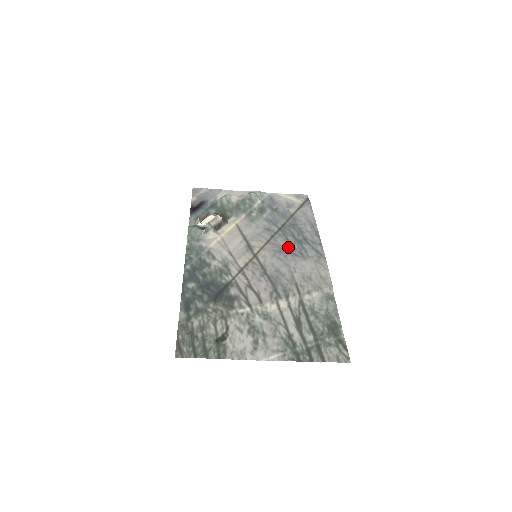
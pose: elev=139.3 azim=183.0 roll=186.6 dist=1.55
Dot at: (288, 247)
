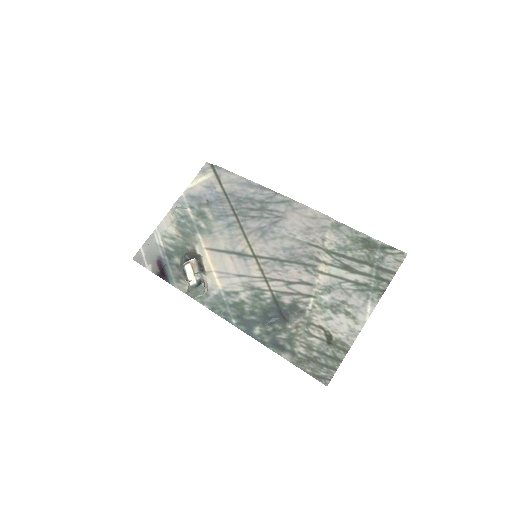
Dot at: (263, 223)
